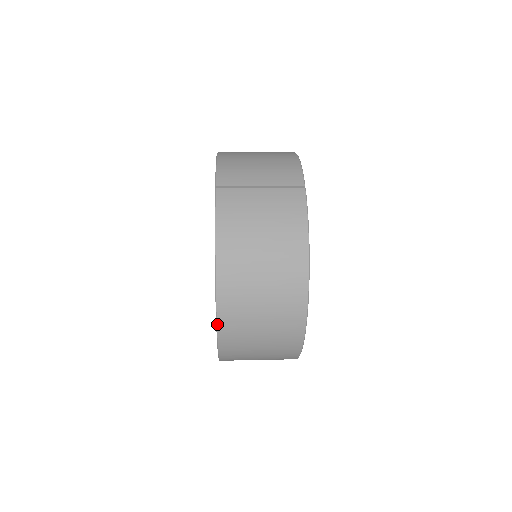
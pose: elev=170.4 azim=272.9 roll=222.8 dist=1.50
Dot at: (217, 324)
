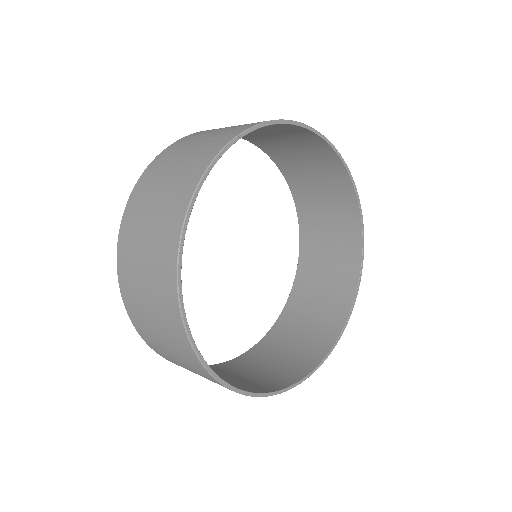
Dot at: (119, 284)
